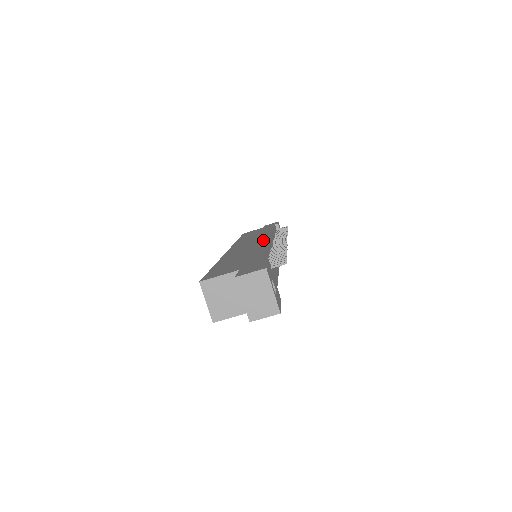
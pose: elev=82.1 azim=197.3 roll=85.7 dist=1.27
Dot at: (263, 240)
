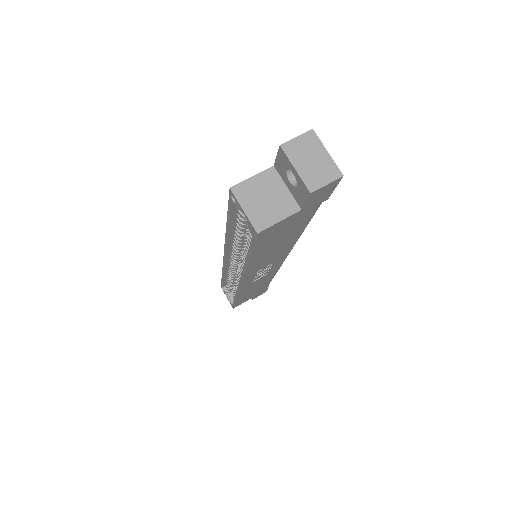
Dot at: occluded
